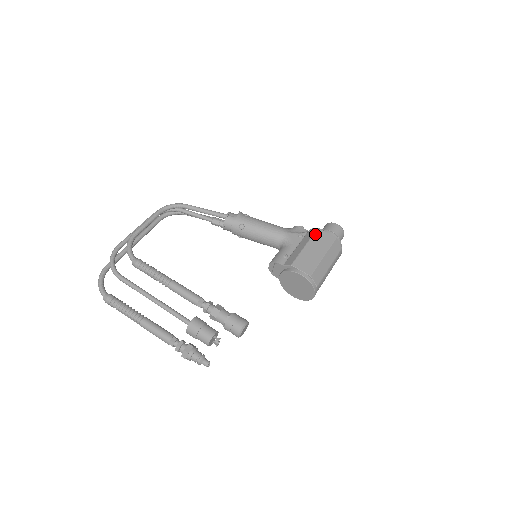
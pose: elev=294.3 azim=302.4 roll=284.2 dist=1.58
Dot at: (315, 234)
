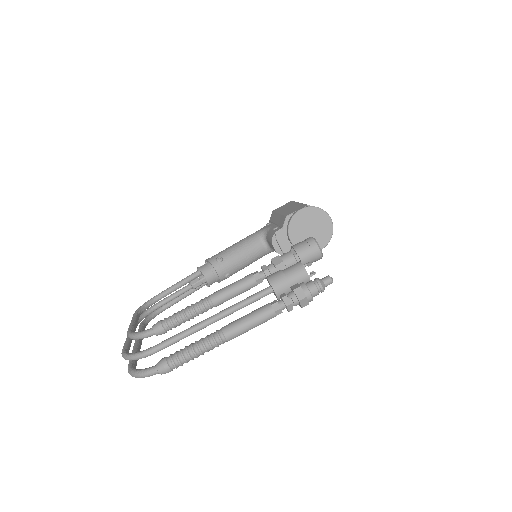
Dot at: (276, 211)
